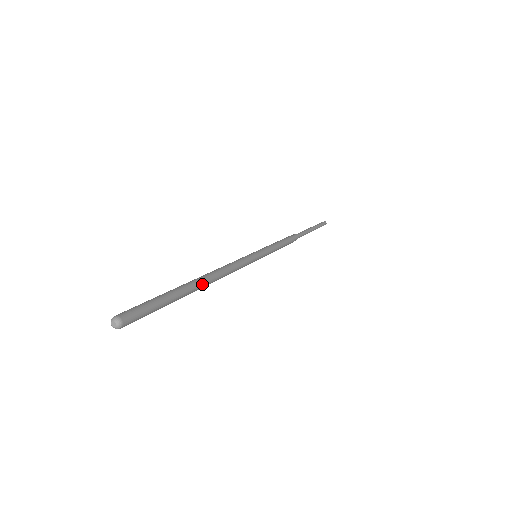
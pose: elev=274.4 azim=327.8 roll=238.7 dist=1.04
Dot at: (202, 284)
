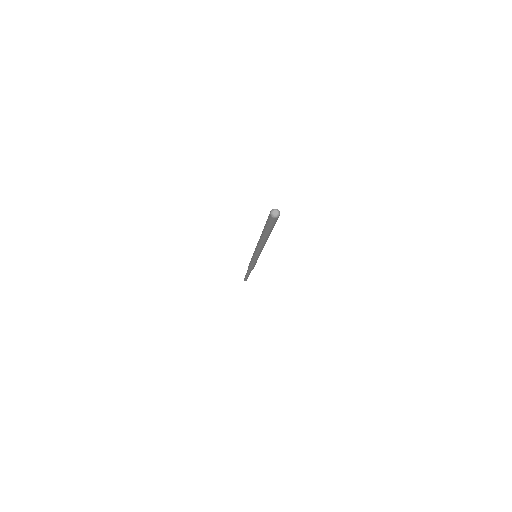
Dot at: occluded
